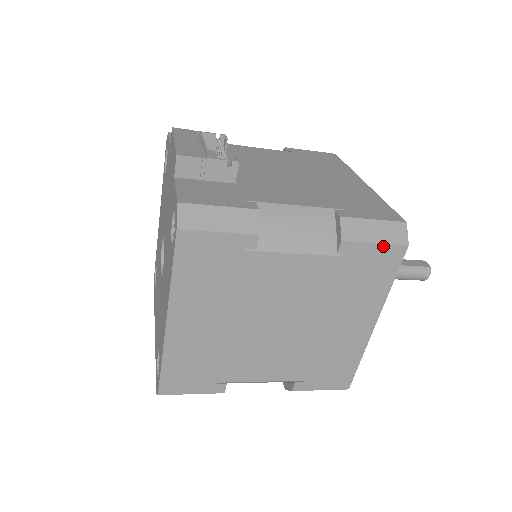
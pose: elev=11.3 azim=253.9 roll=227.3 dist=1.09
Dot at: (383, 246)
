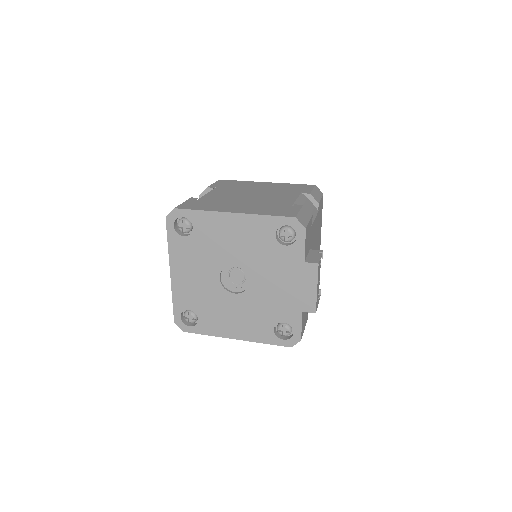
Dot at: occluded
